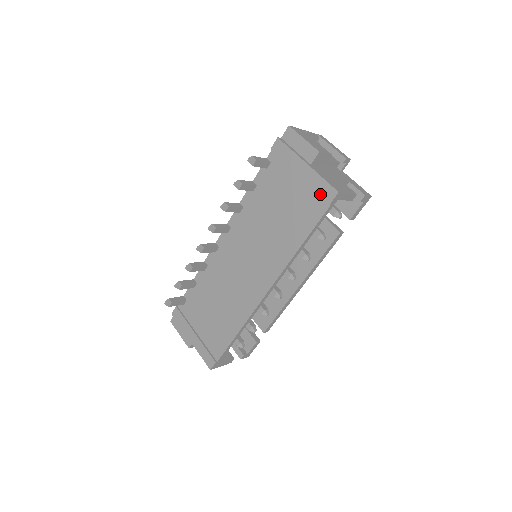
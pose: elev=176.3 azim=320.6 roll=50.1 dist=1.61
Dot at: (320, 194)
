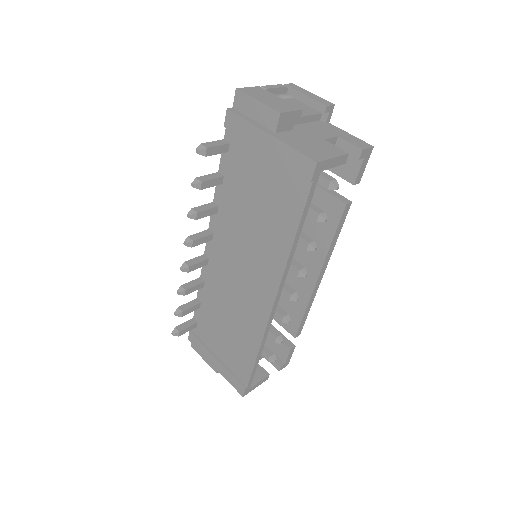
Dot at: (296, 170)
